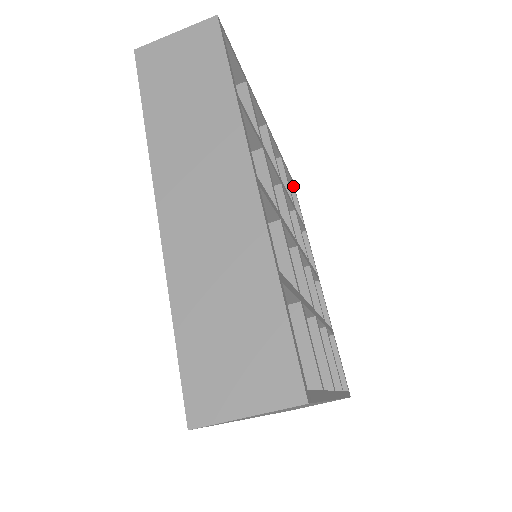
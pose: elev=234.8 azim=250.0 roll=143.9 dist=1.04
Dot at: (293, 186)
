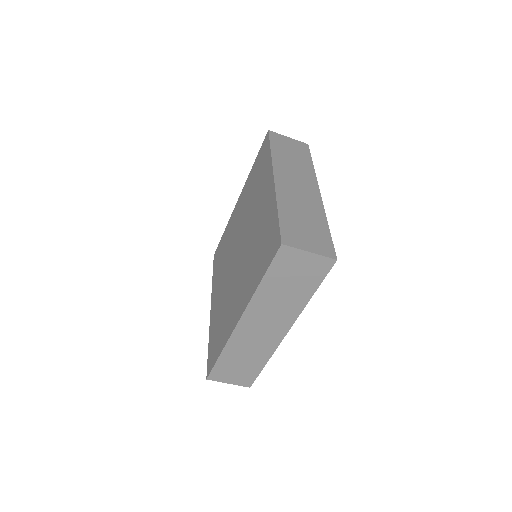
Dot at: occluded
